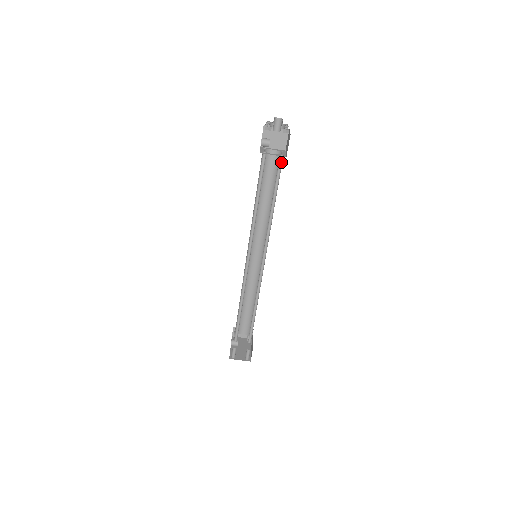
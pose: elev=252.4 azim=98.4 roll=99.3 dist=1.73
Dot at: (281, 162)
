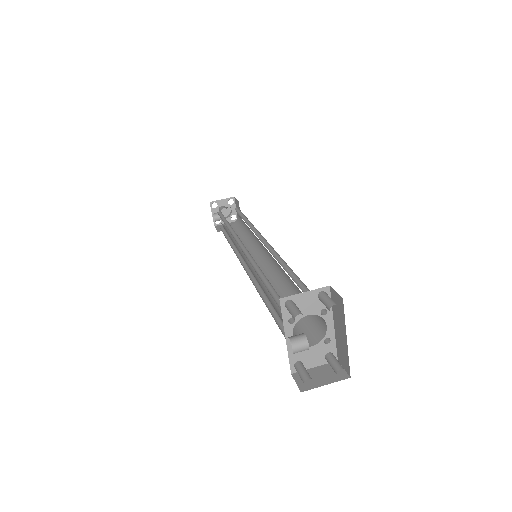
Dot at: (237, 210)
